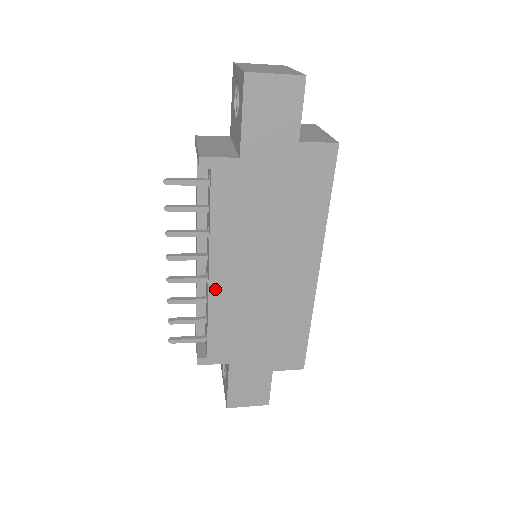
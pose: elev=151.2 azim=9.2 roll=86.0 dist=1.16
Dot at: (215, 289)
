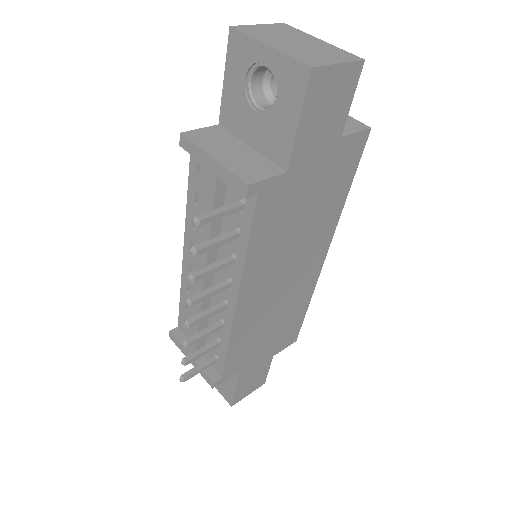
Dot at: (239, 314)
